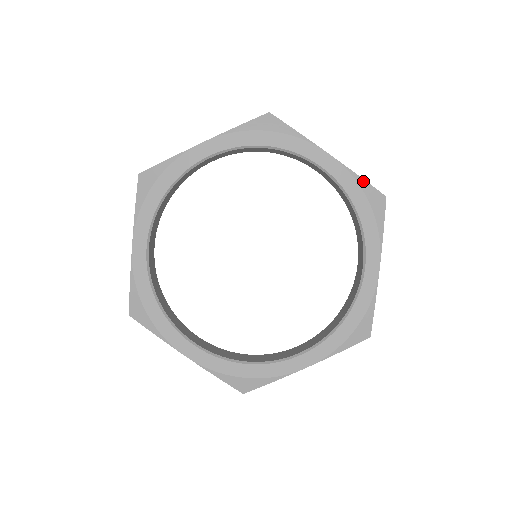
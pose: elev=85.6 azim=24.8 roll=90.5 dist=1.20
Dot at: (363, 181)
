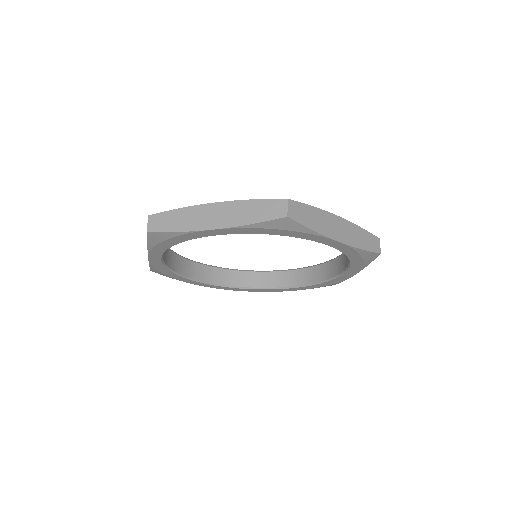
Dot at: (257, 224)
